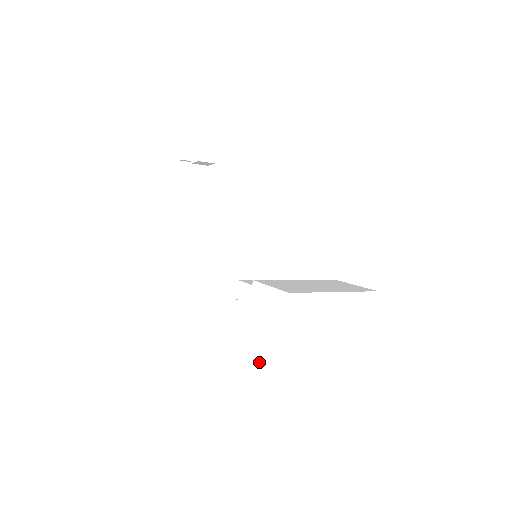
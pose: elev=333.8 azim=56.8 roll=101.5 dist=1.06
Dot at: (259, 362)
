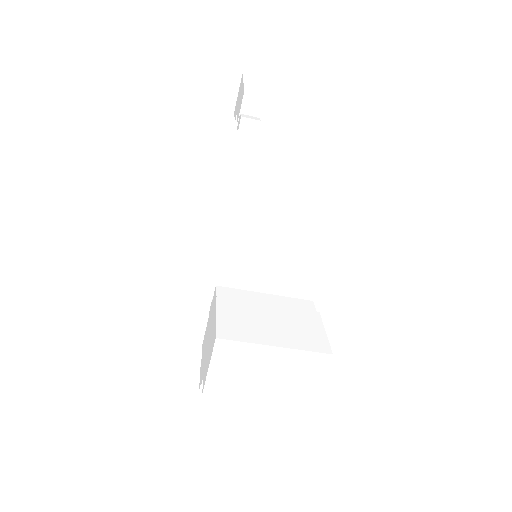
Dot at: (202, 371)
